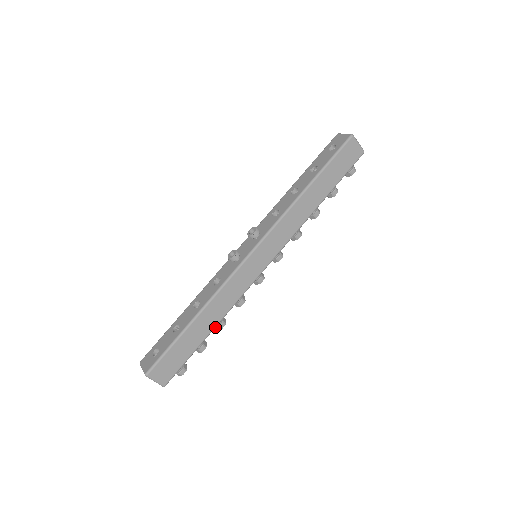
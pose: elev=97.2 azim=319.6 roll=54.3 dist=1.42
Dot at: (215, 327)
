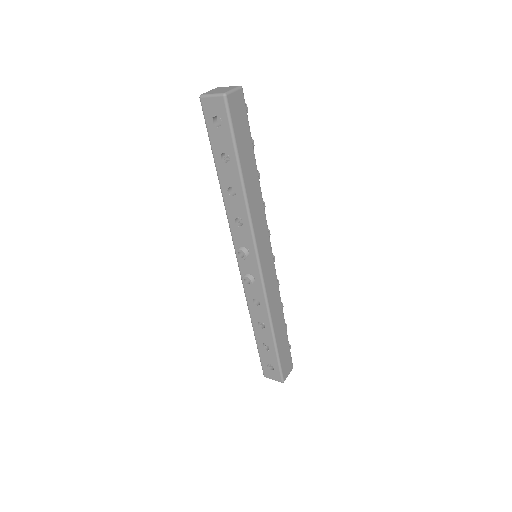
Dot at: (283, 317)
